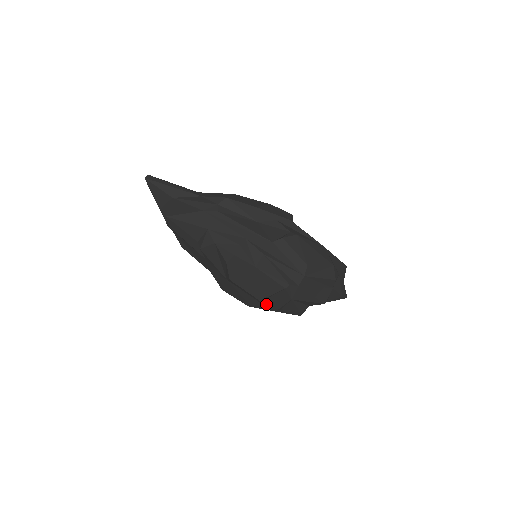
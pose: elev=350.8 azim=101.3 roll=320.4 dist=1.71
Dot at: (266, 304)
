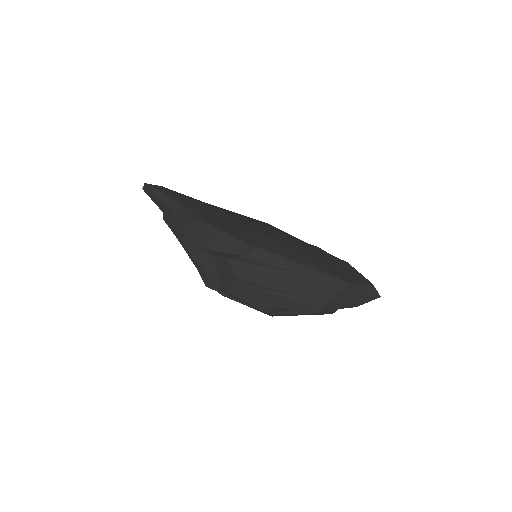
Dot at: occluded
